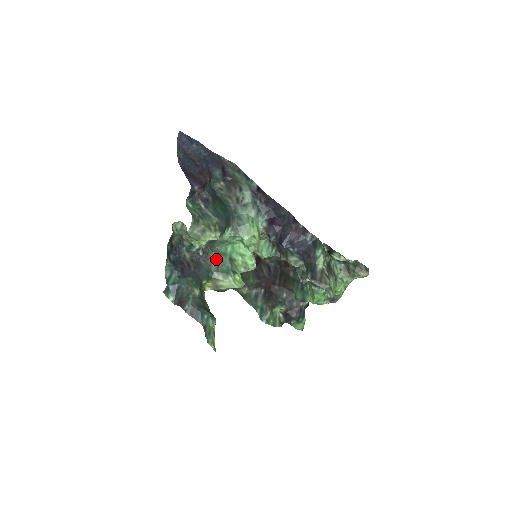
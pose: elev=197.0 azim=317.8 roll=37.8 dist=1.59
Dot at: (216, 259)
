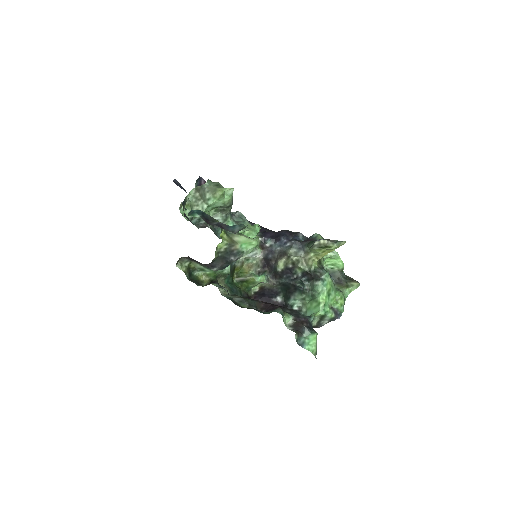
Dot at: occluded
